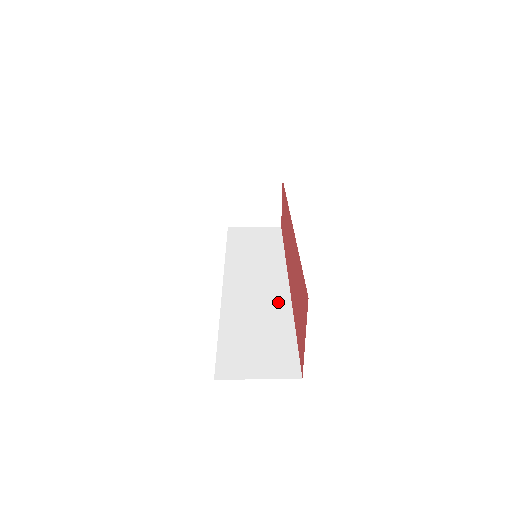
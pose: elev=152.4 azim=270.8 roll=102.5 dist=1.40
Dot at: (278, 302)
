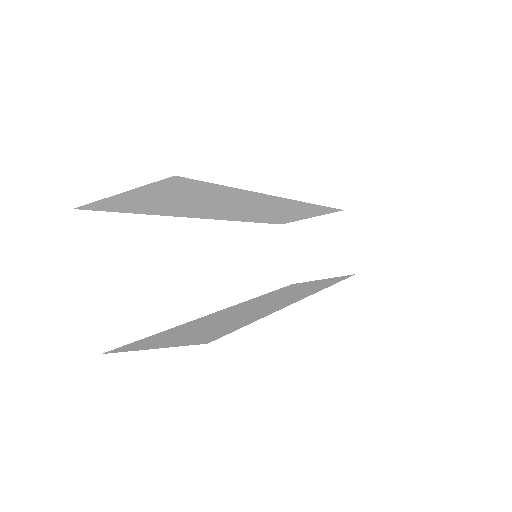
Dot at: (274, 306)
